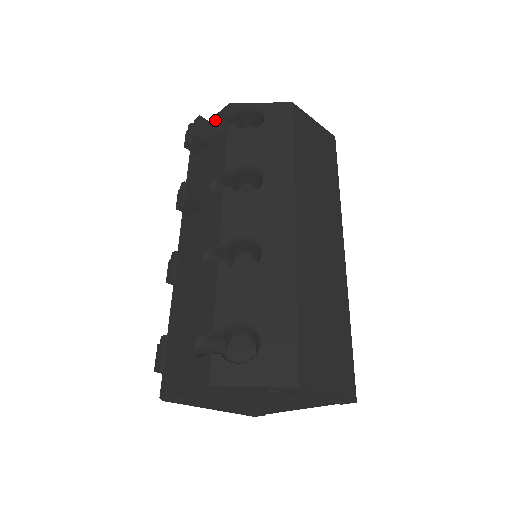
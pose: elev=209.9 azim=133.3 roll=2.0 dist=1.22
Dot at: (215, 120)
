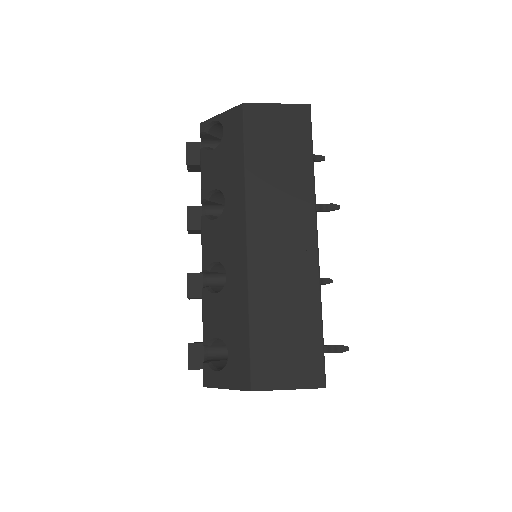
Dot at: occluded
